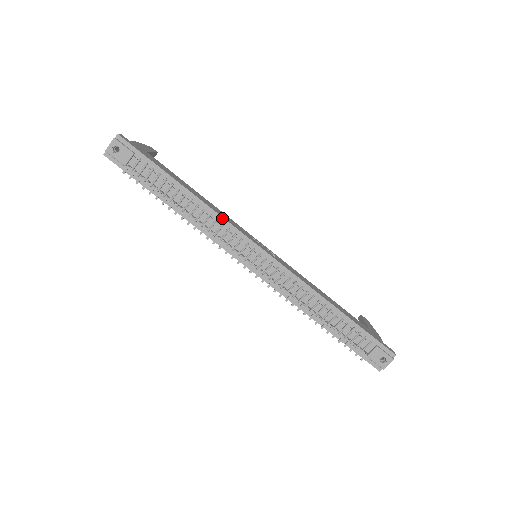
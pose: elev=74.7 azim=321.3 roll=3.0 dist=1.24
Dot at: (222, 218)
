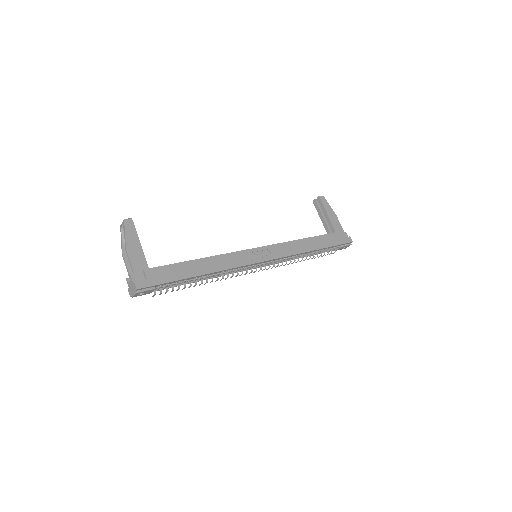
Dot at: (232, 269)
